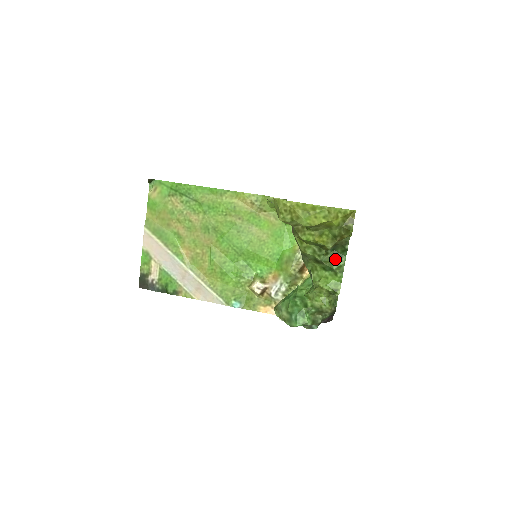
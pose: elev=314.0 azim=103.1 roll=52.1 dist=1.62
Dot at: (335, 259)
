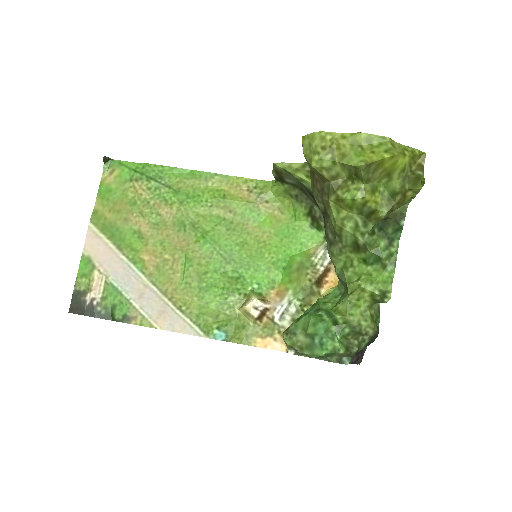
Dot at: (384, 243)
